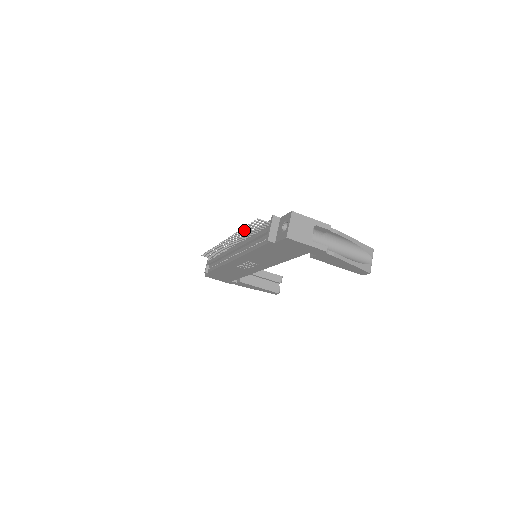
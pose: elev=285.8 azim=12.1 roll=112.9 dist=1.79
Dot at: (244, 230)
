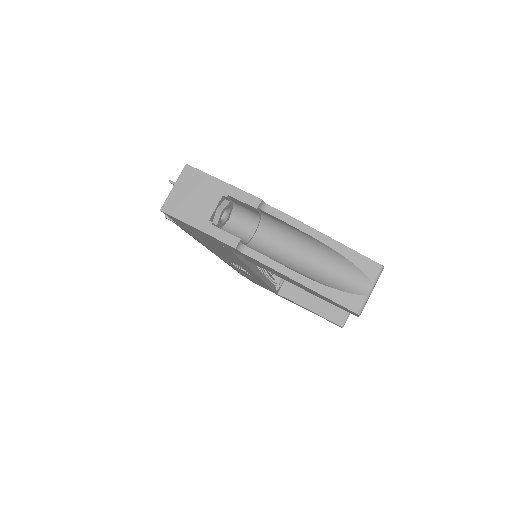
Dot at: occluded
